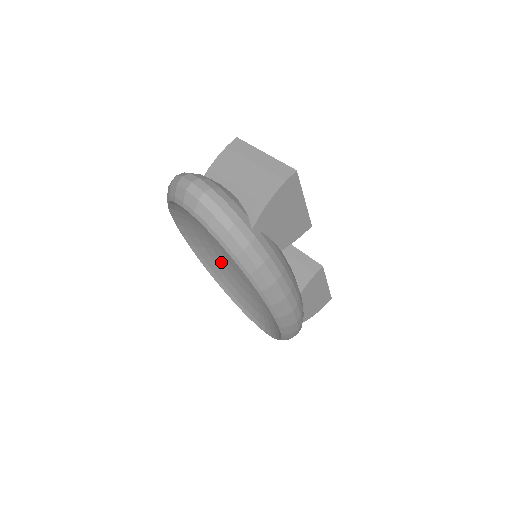
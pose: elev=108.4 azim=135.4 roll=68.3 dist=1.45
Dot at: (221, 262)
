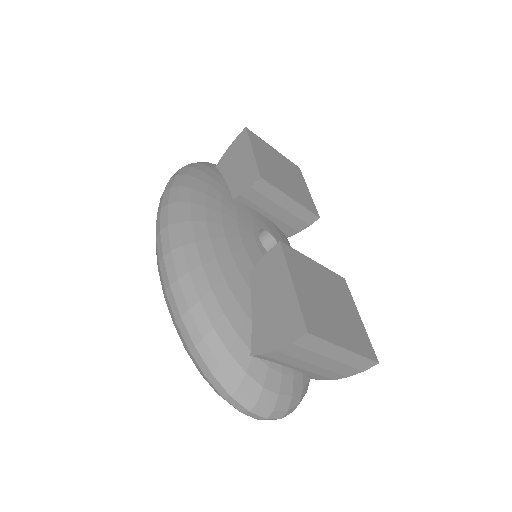
Dot at: occluded
